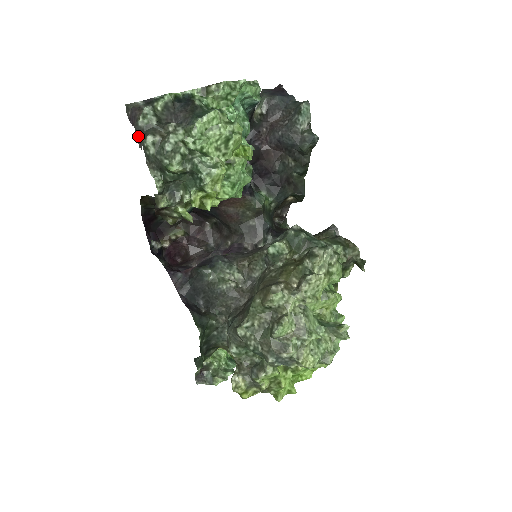
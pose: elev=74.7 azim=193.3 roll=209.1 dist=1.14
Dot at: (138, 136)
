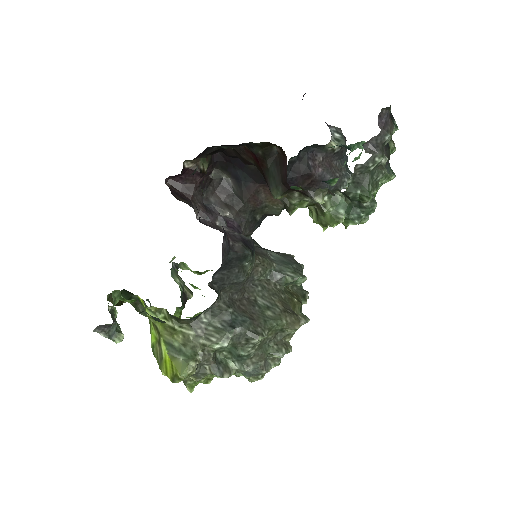
Dot at: (373, 139)
